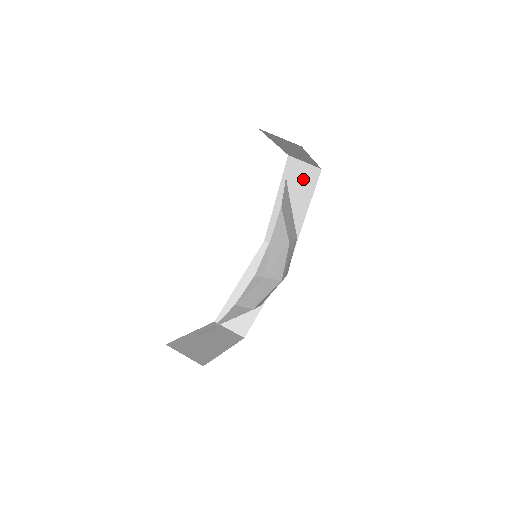
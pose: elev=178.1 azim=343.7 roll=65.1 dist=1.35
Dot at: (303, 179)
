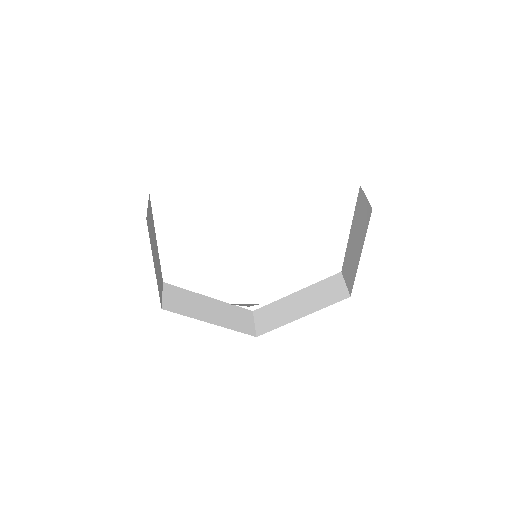
Dot at: (363, 215)
